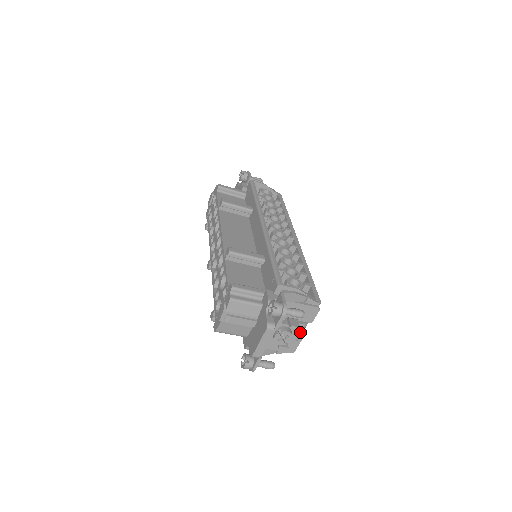
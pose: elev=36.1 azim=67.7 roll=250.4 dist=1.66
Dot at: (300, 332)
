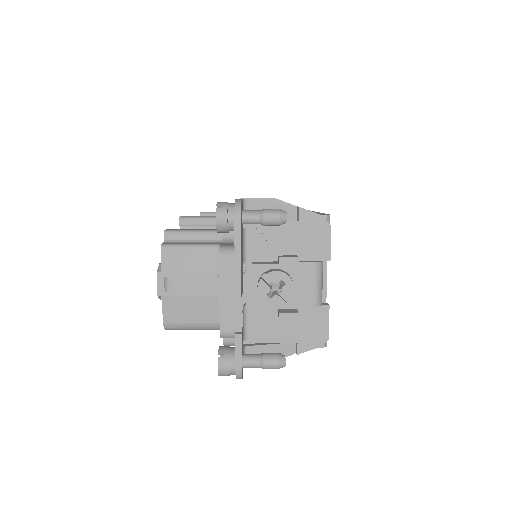
Dot at: (314, 283)
